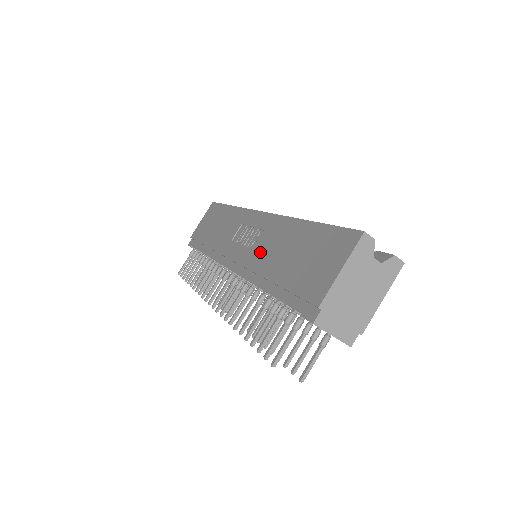
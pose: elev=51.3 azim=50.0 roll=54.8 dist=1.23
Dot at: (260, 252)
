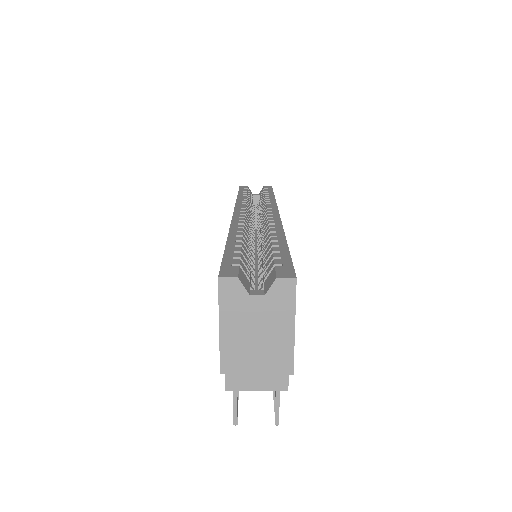
Dot at: occluded
